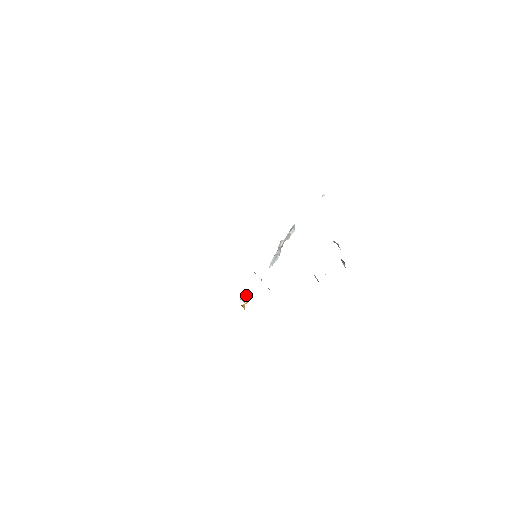
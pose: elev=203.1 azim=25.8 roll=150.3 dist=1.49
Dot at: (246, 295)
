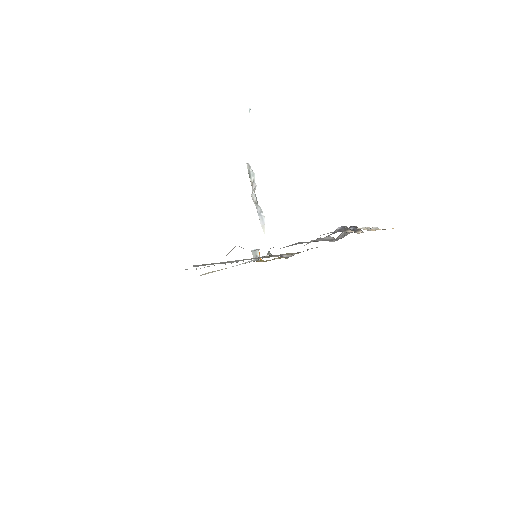
Dot at: (255, 253)
